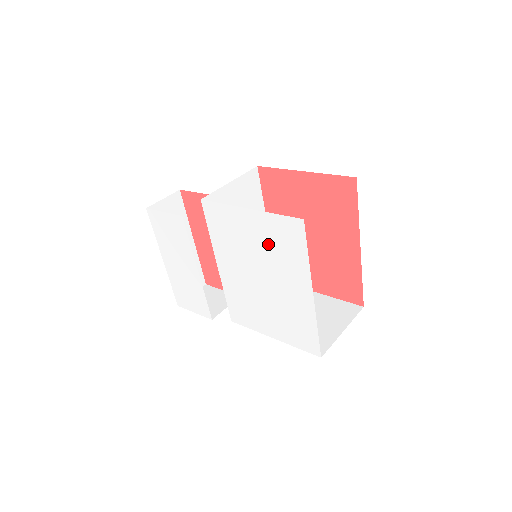
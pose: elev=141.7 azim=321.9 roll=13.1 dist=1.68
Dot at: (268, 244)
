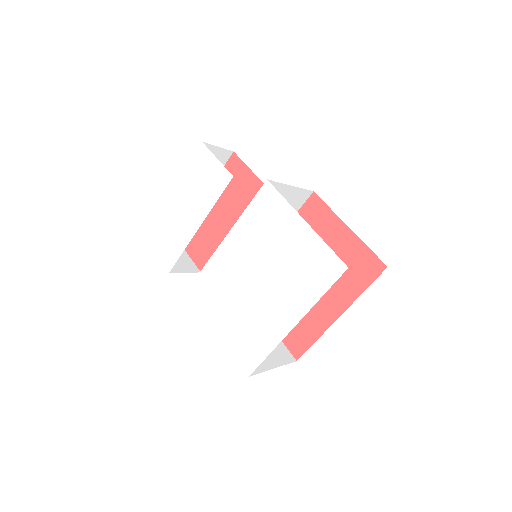
Dot at: (295, 260)
